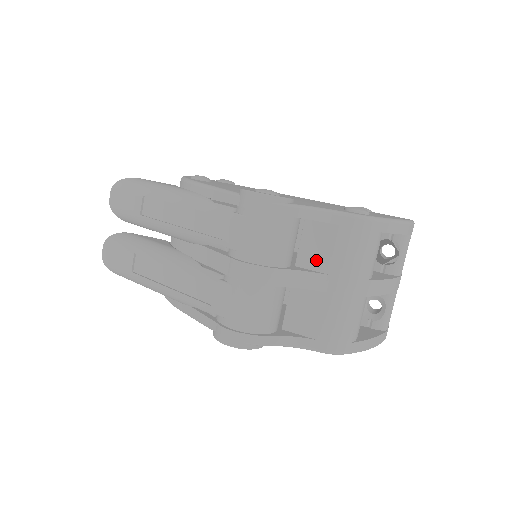
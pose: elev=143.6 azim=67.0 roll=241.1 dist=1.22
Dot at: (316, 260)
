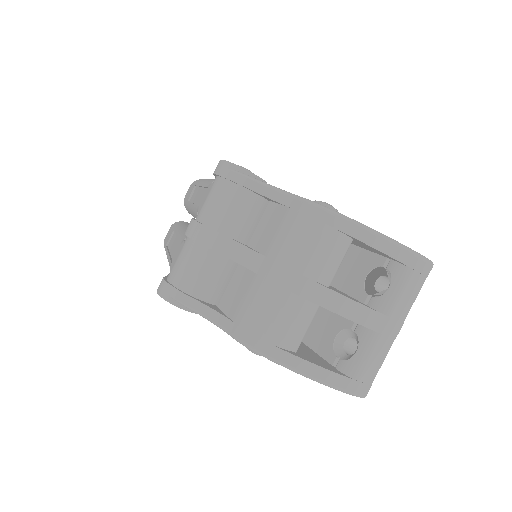
Dot at: (262, 241)
